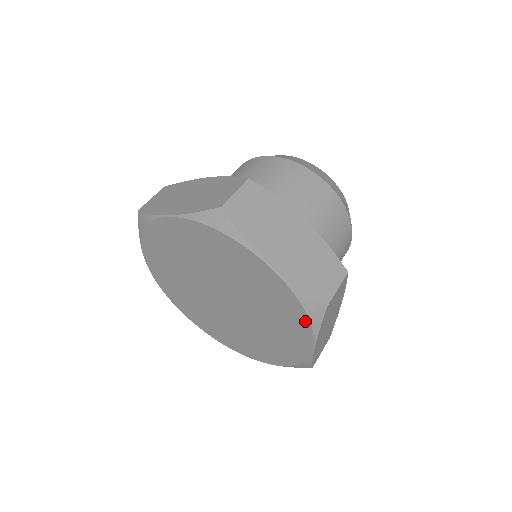
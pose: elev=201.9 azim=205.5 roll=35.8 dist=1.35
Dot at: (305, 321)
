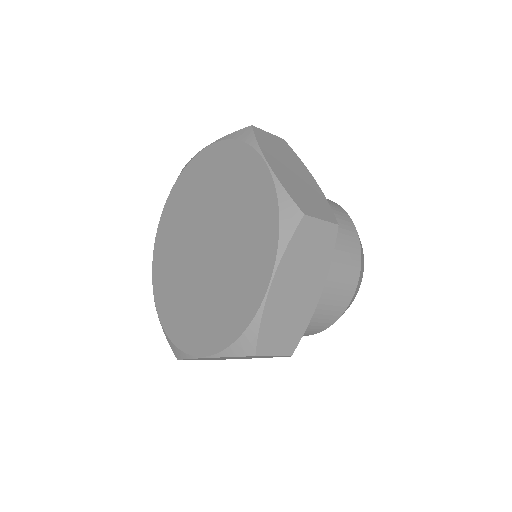
Dot at: (274, 235)
